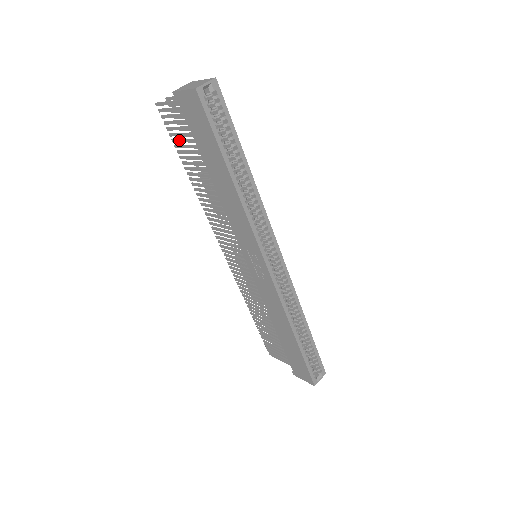
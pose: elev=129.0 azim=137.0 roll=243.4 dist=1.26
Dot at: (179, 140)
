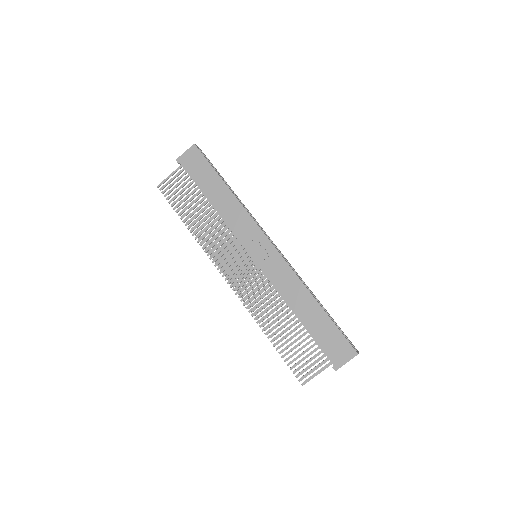
Dot at: (178, 199)
